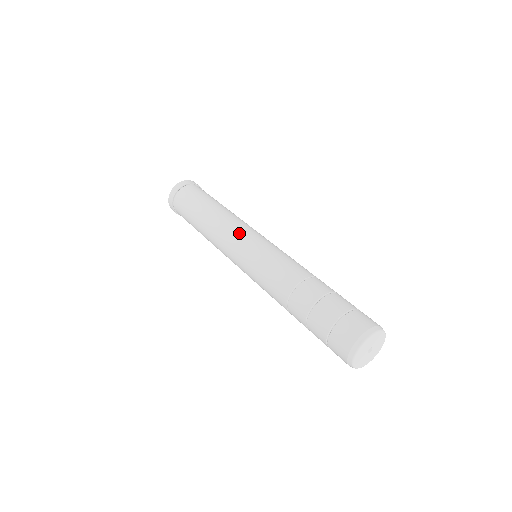
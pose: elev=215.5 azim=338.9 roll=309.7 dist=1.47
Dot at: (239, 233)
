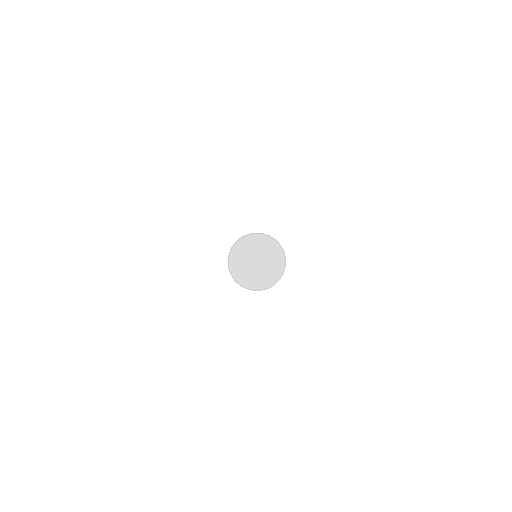
Dot at: occluded
